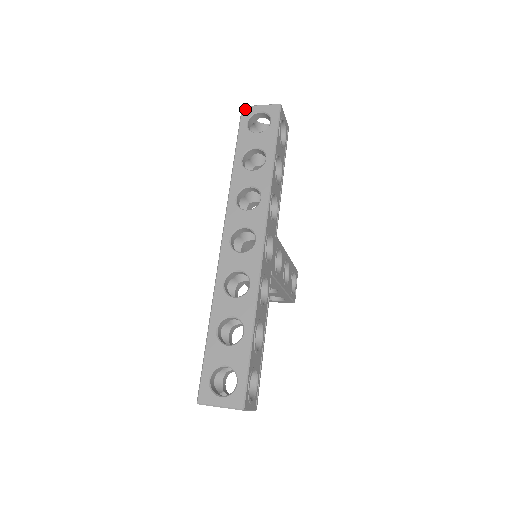
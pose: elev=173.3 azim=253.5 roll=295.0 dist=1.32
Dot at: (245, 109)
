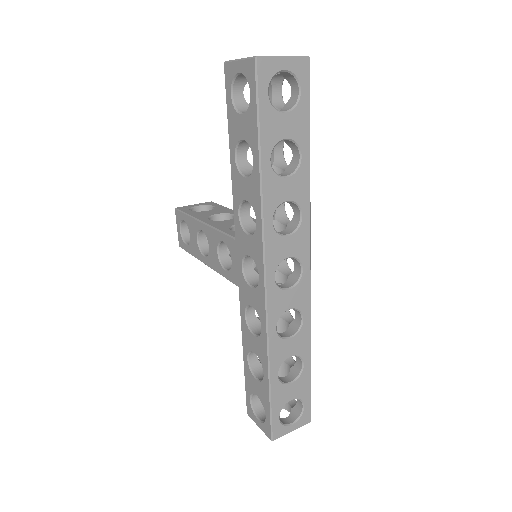
Dot at: (262, 64)
